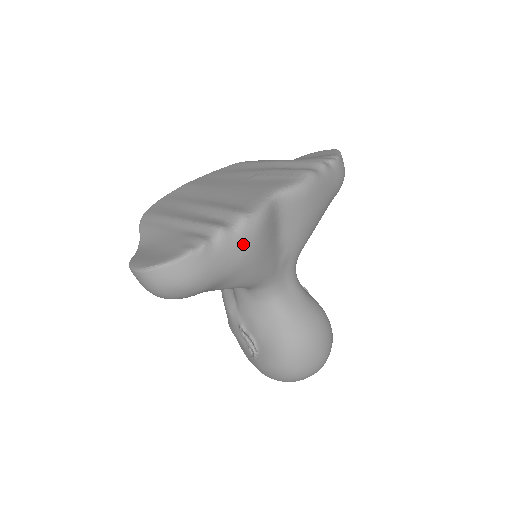
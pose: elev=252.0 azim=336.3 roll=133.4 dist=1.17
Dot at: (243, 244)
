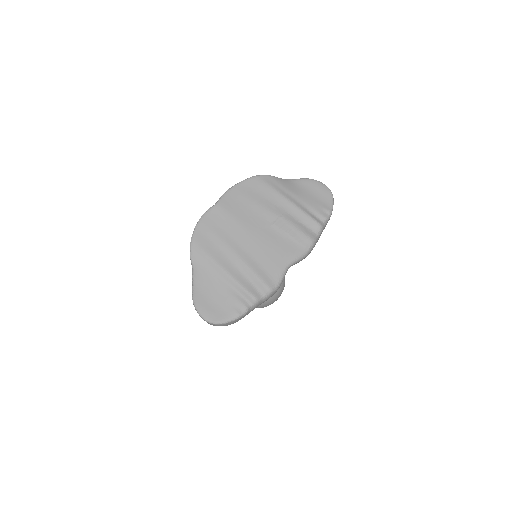
Dot at: occluded
